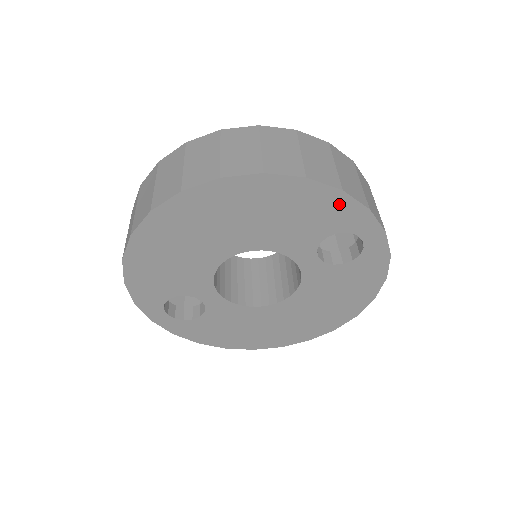
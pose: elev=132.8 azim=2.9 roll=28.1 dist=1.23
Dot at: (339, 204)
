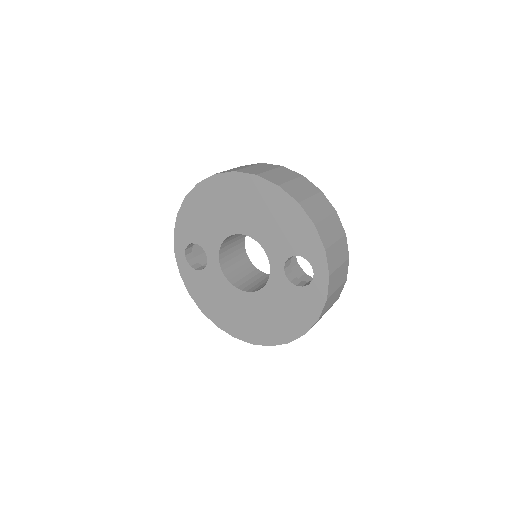
Dot at: (309, 234)
